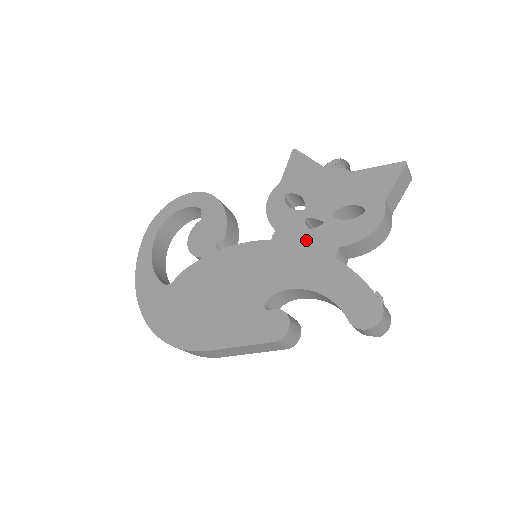
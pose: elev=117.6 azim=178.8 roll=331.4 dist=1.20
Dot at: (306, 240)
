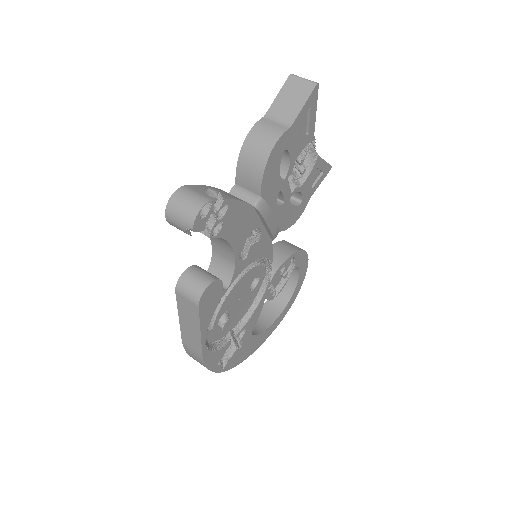
Dot at: occluded
